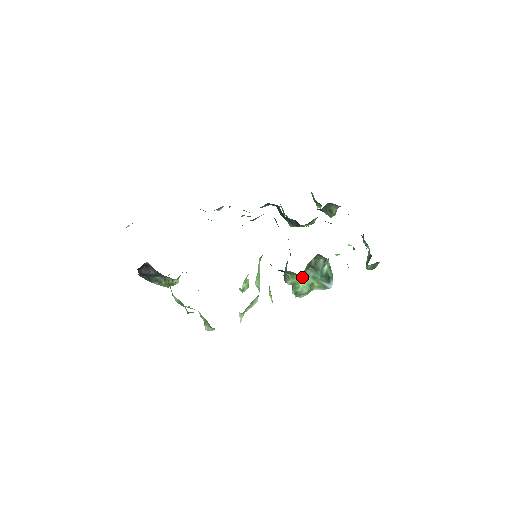
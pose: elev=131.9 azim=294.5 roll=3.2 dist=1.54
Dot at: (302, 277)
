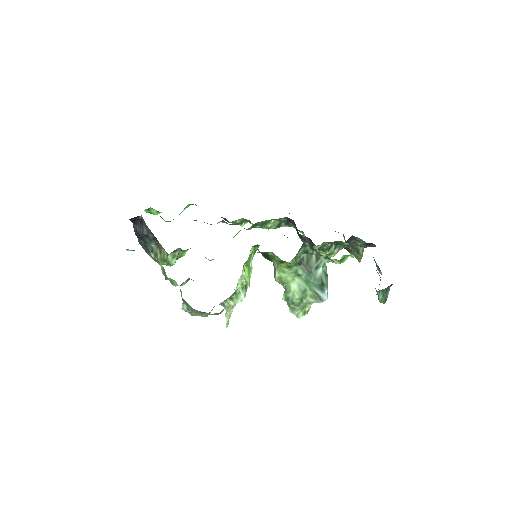
Dot at: (294, 279)
